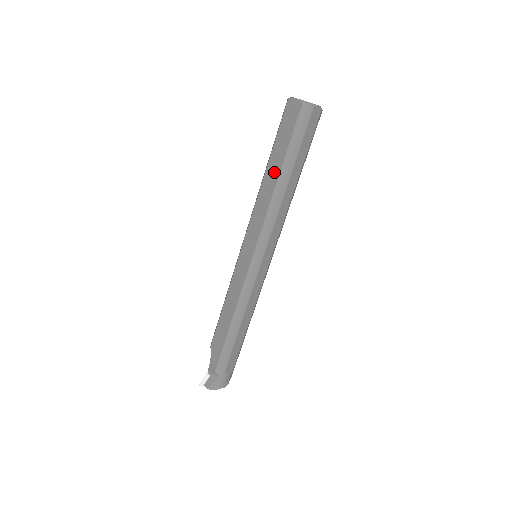
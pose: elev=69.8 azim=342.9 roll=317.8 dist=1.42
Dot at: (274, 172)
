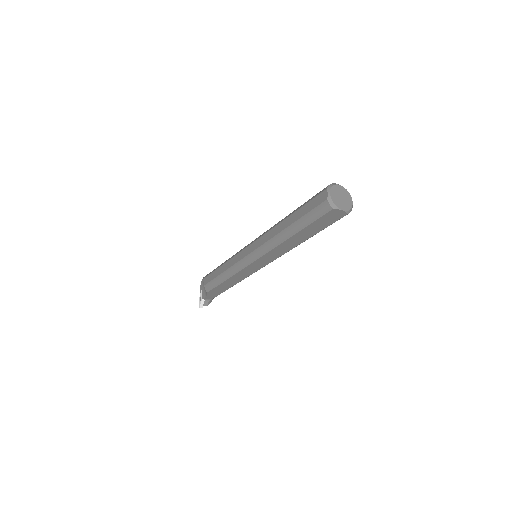
Dot at: (301, 239)
